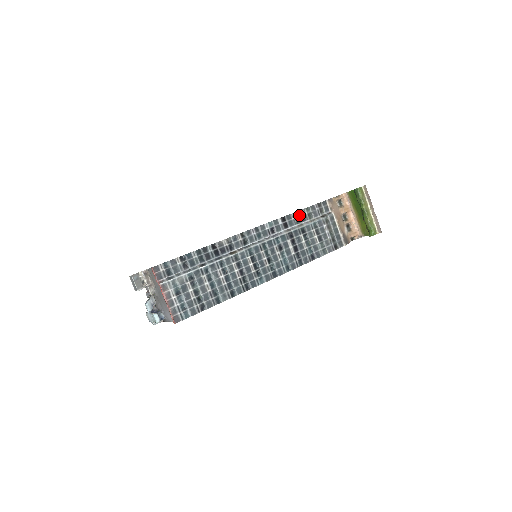
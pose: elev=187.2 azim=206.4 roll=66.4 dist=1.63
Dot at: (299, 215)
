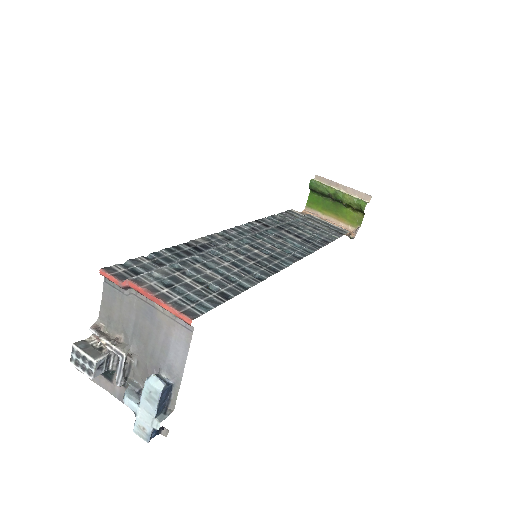
Dot at: (273, 219)
